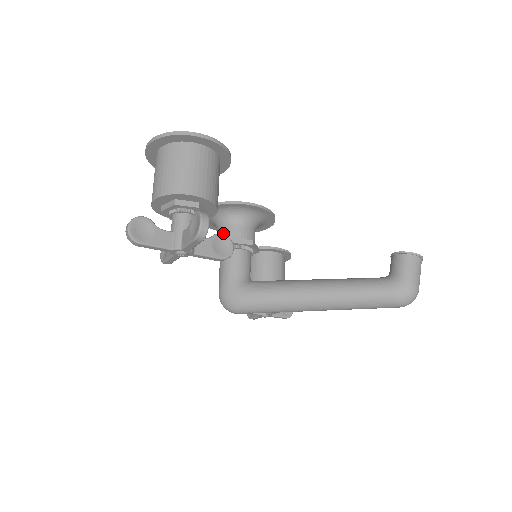
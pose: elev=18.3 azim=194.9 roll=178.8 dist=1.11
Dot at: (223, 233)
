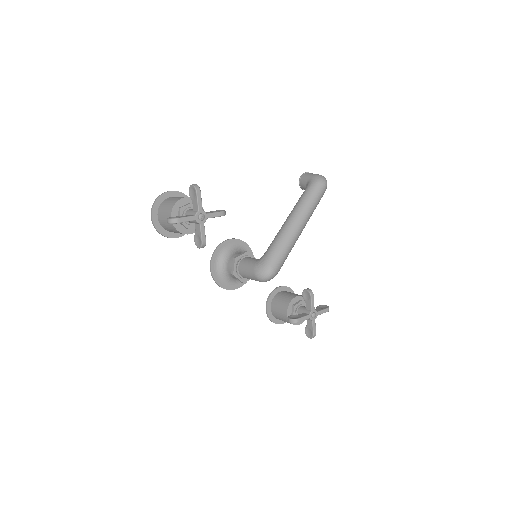
Dot at: (230, 264)
